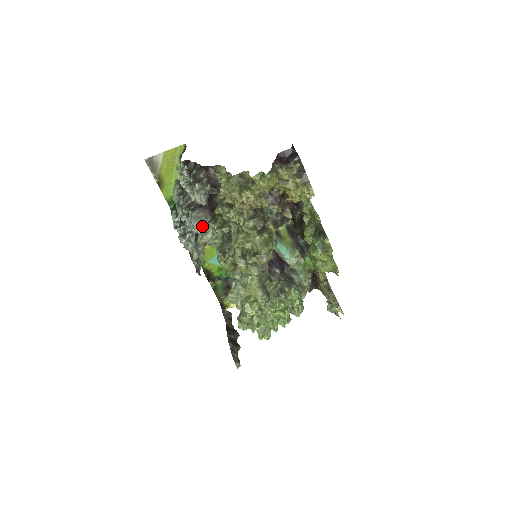
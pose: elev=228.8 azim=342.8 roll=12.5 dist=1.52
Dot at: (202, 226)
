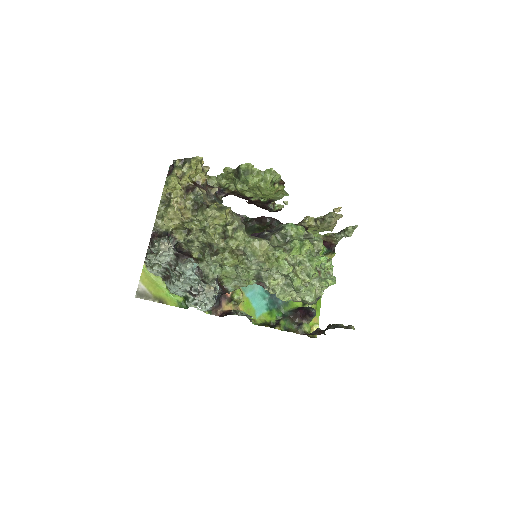
Dot at: (189, 262)
